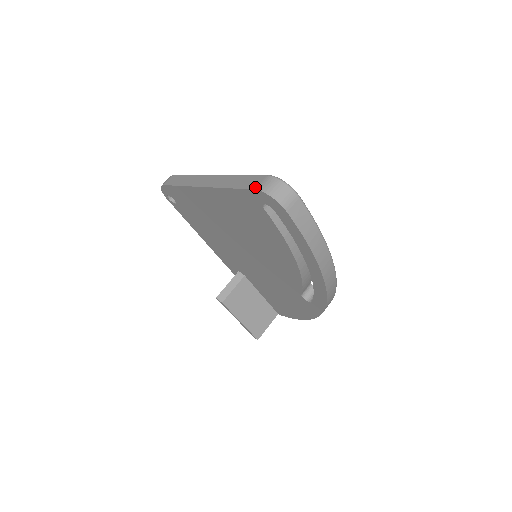
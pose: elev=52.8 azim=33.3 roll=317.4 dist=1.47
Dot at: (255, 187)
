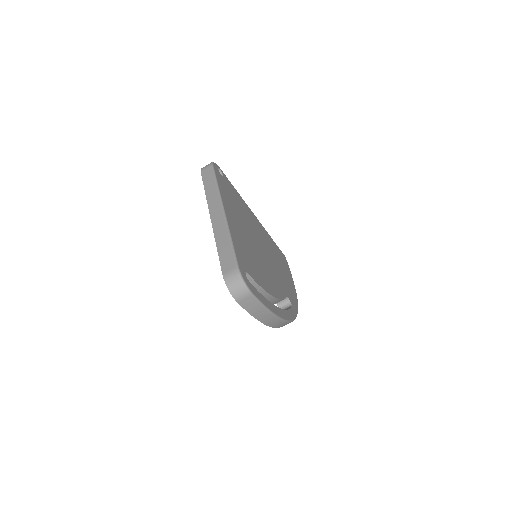
Dot at: (224, 272)
